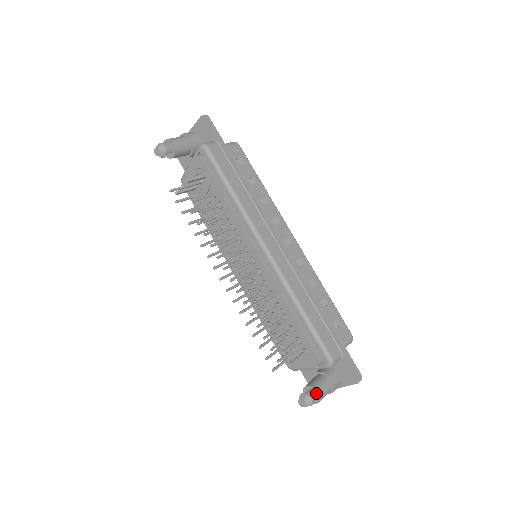
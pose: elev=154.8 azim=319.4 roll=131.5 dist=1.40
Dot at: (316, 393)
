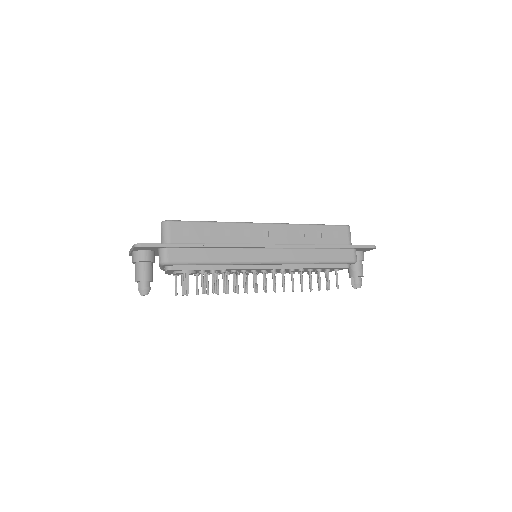
Dot at: (359, 277)
